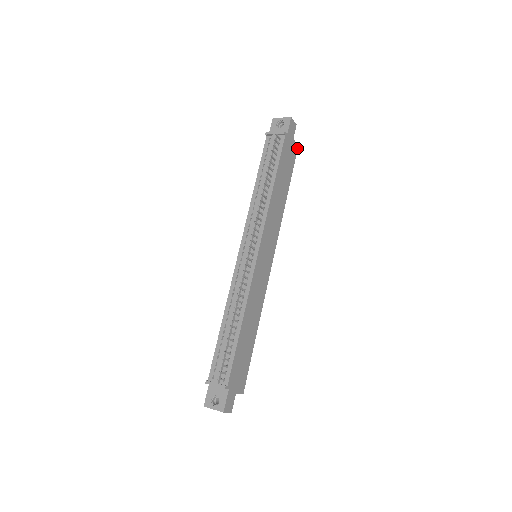
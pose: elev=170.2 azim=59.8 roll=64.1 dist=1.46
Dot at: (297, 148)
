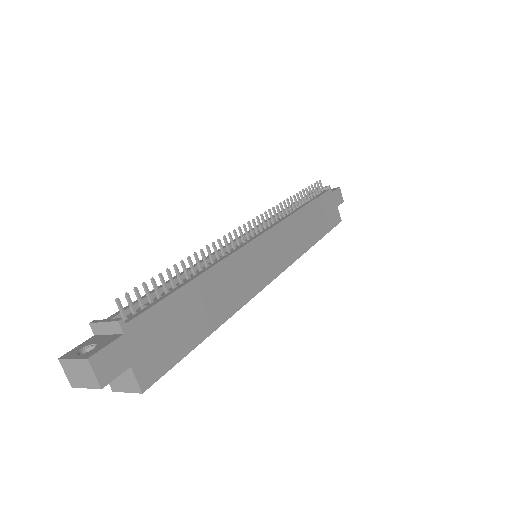
Dot at: (340, 221)
